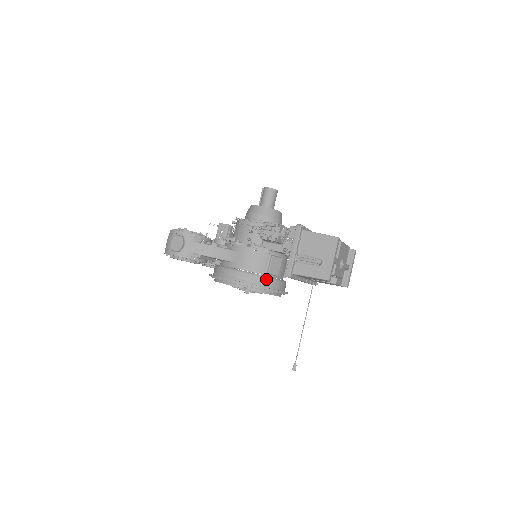
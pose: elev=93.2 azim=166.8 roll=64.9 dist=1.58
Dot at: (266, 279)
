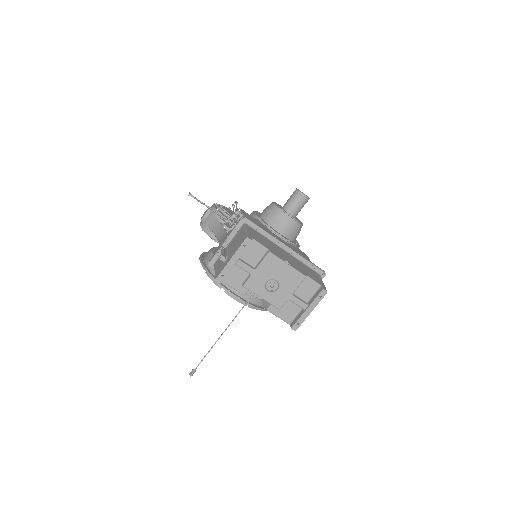
Dot at: occluded
